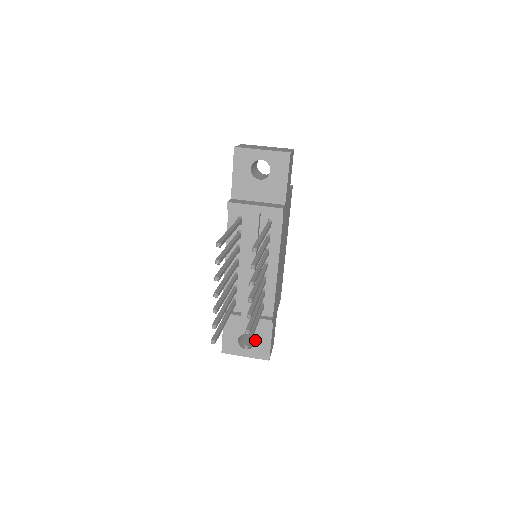
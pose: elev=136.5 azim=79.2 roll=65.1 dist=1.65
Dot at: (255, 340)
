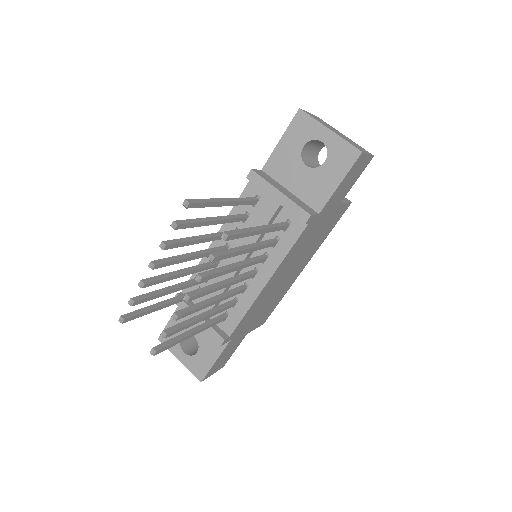
Dot at: (199, 349)
